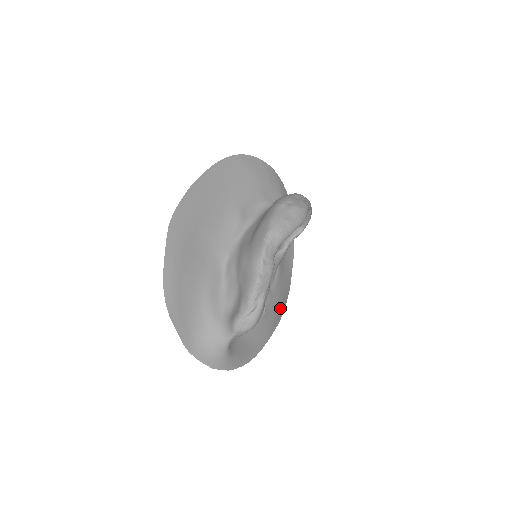
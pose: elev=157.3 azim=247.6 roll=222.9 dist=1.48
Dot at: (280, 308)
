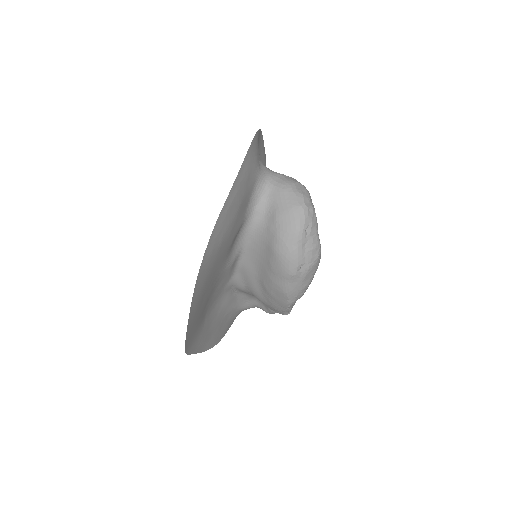
Dot at: occluded
